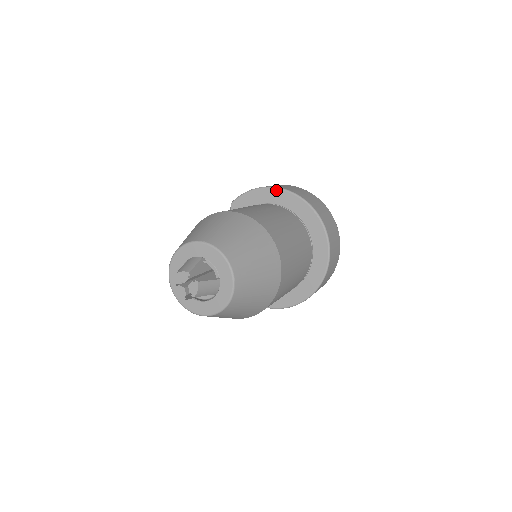
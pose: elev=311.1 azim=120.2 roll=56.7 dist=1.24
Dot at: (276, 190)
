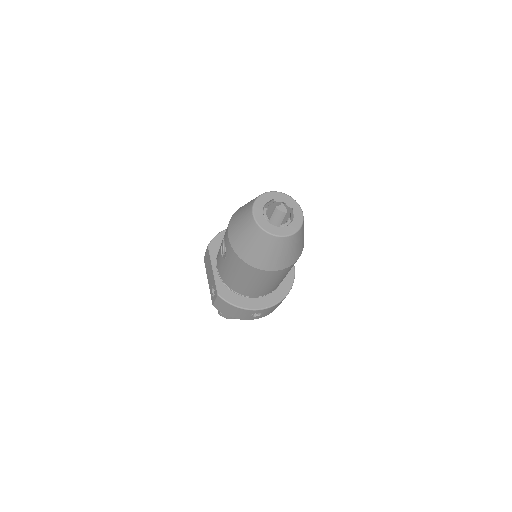
Dot at: occluded
